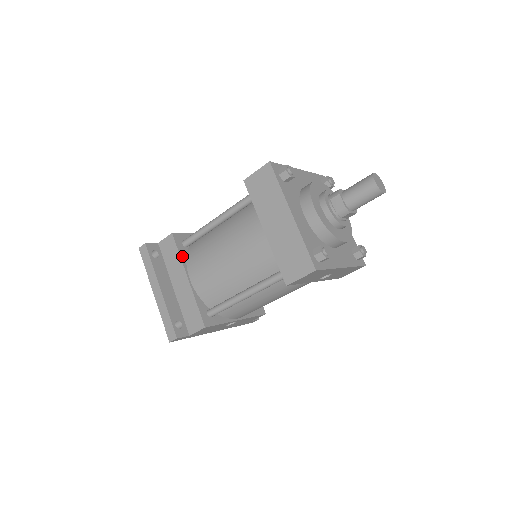
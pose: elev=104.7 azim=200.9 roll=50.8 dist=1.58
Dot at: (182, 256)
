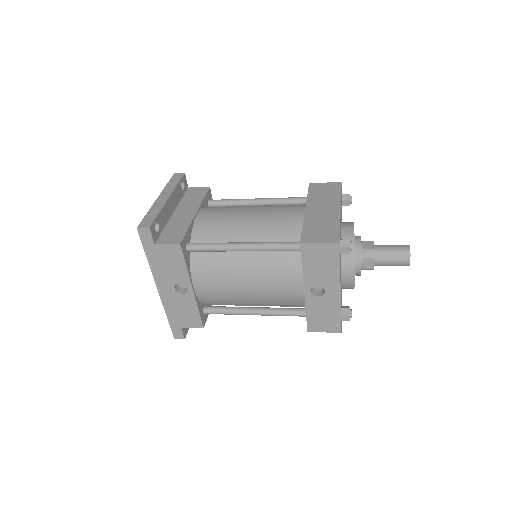
Dot at: (204, 202)
